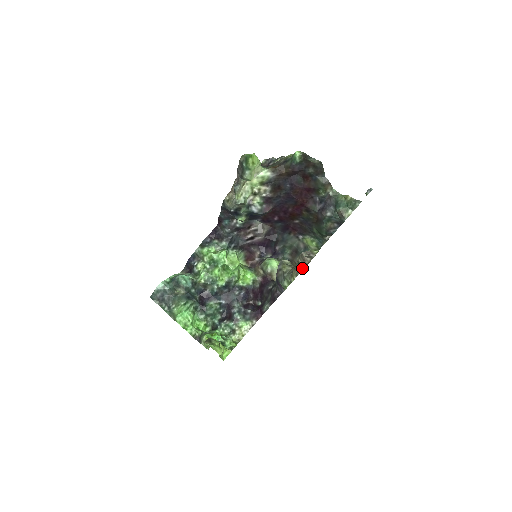
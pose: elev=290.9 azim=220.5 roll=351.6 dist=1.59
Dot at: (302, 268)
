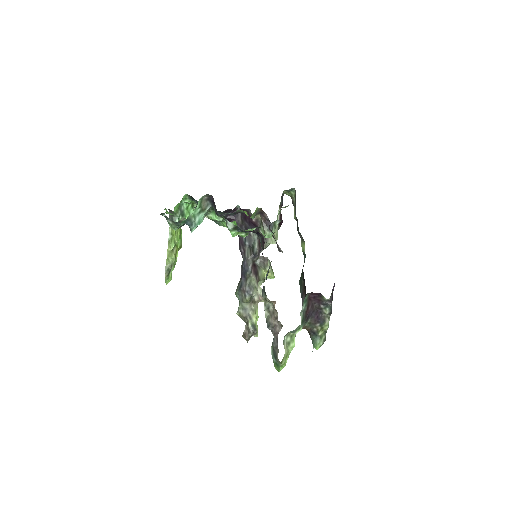
Dot at: (246, 323)
